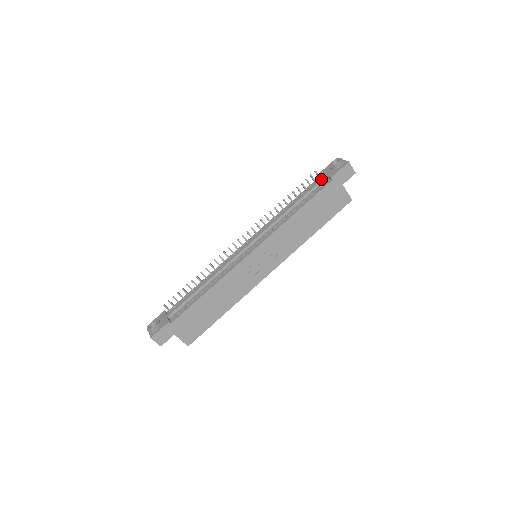
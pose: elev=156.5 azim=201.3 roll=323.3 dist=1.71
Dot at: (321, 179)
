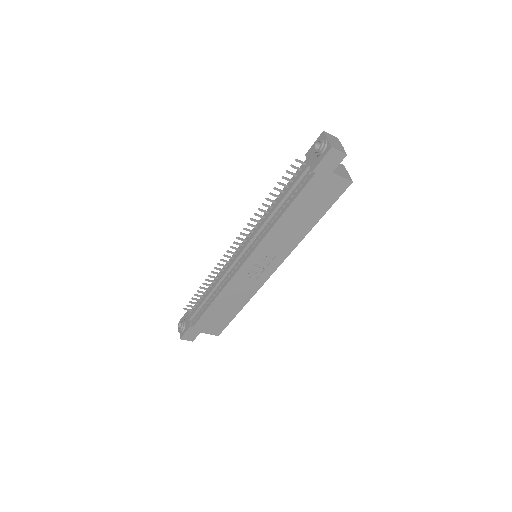
Dot at: (304, 170)
